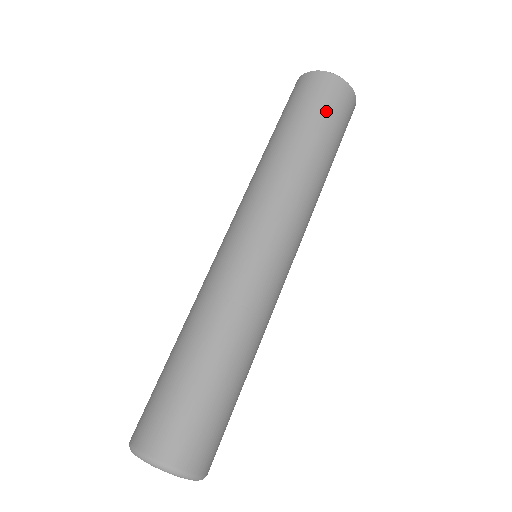
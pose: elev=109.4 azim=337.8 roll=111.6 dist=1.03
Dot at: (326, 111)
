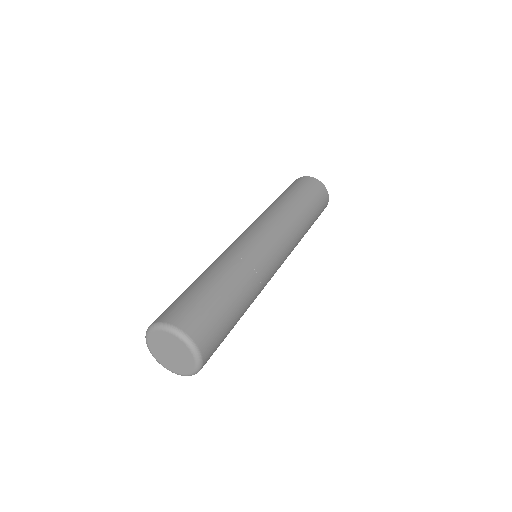
Dot at: (319, 203)
